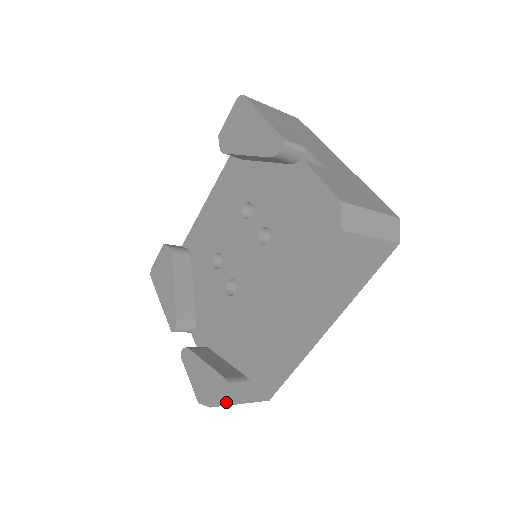
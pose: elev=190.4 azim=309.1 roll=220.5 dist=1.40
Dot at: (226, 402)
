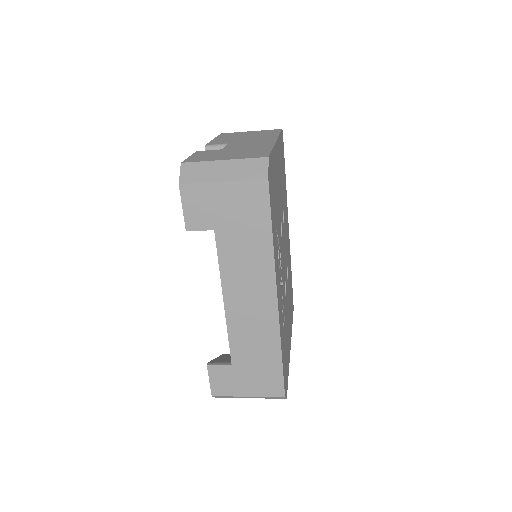
Dot at: (226, 391)
